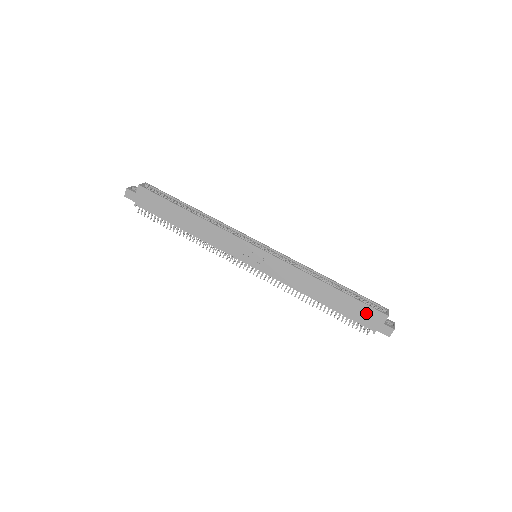
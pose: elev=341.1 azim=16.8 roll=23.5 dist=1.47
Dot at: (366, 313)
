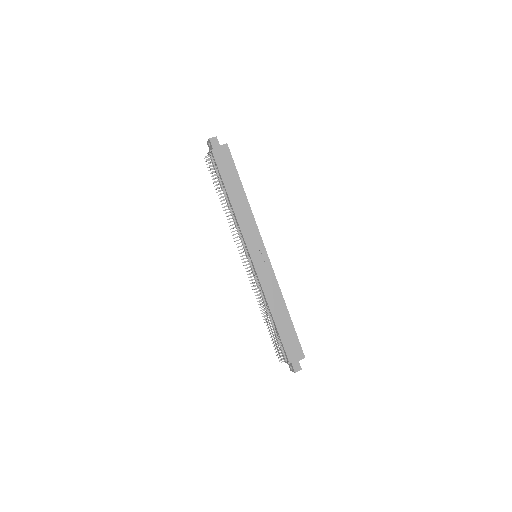
Dot at: (294, 346)
